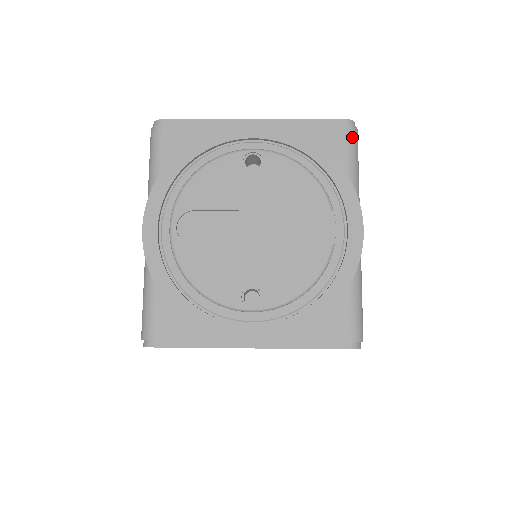
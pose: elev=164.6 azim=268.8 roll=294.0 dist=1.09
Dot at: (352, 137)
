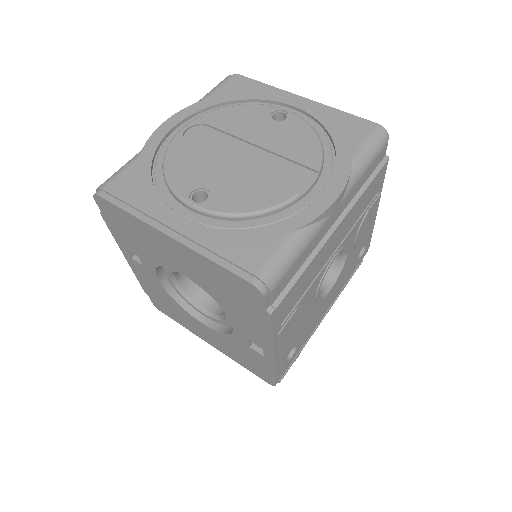
Dot at: (377, 137)
